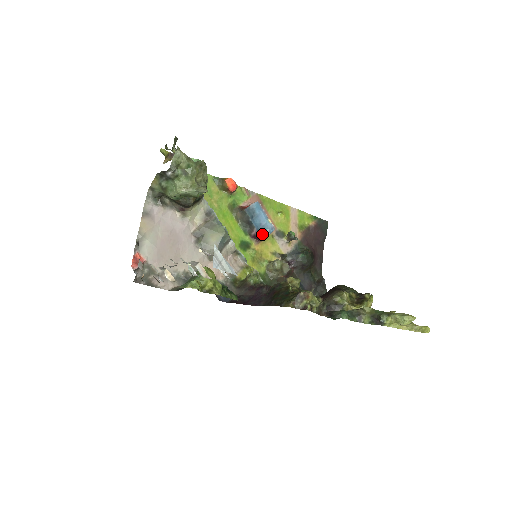
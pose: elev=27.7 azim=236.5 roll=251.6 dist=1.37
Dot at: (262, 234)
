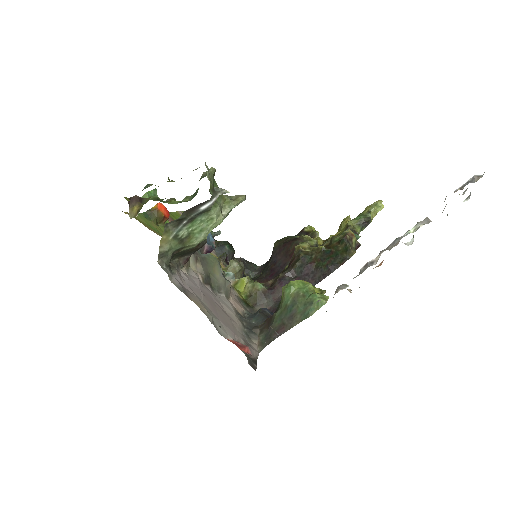
Dot at: (212, 244)
